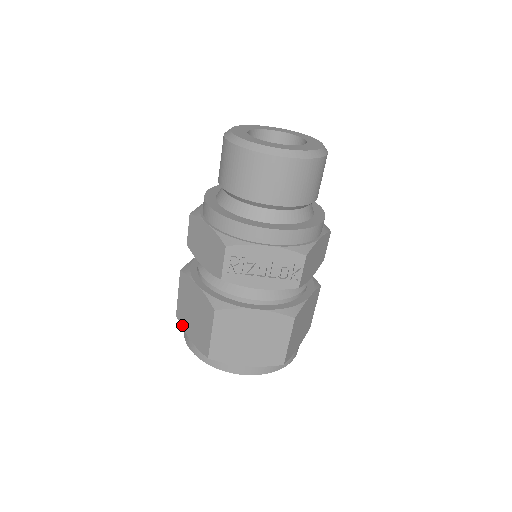
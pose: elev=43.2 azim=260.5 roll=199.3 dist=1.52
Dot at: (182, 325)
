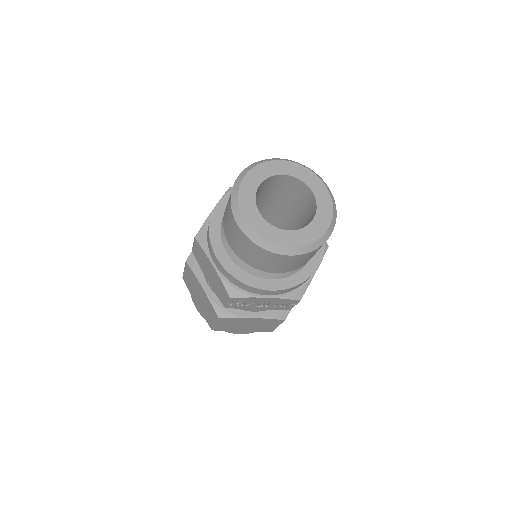
Dot at: (188, 289)
